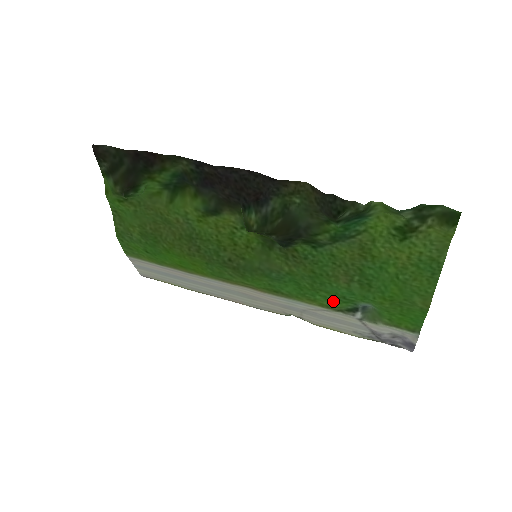
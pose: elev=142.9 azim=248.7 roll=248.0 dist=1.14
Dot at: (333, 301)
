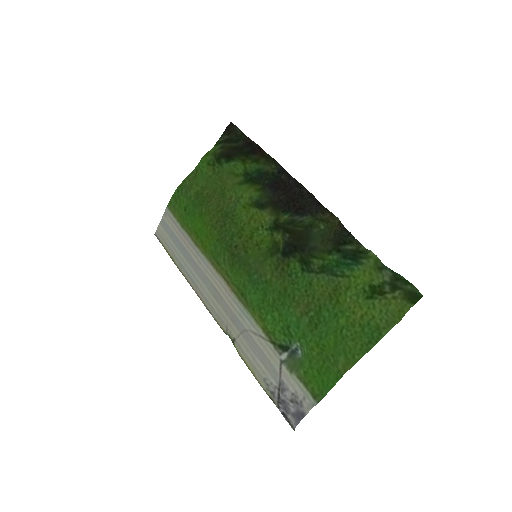
Dot at: (277, 328)
